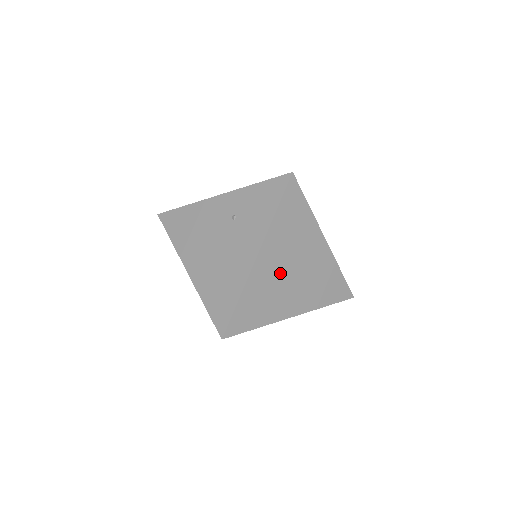
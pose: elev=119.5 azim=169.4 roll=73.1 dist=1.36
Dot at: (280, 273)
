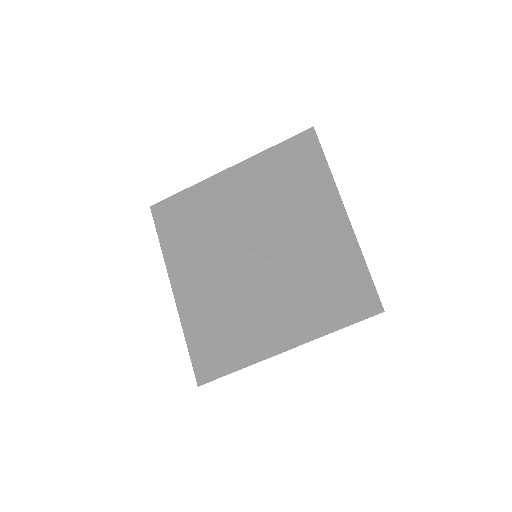
Dot at: (268, 197)
